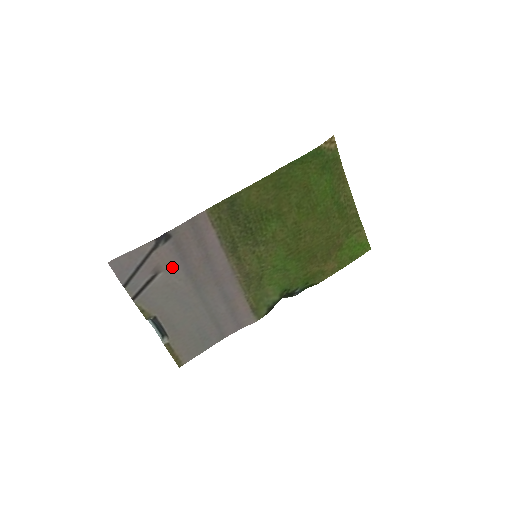
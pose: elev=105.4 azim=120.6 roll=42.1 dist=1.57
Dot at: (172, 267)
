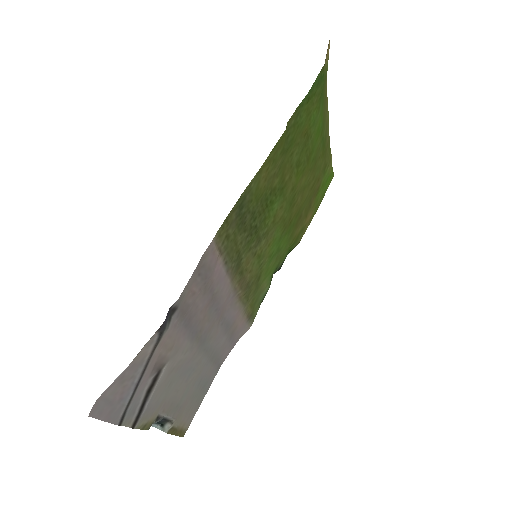
Dot at: (177, 346)
